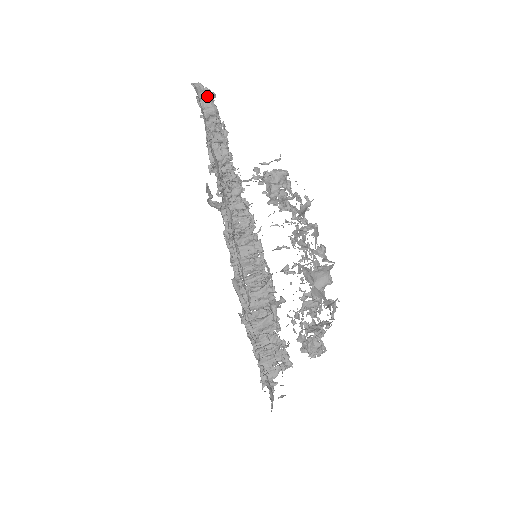
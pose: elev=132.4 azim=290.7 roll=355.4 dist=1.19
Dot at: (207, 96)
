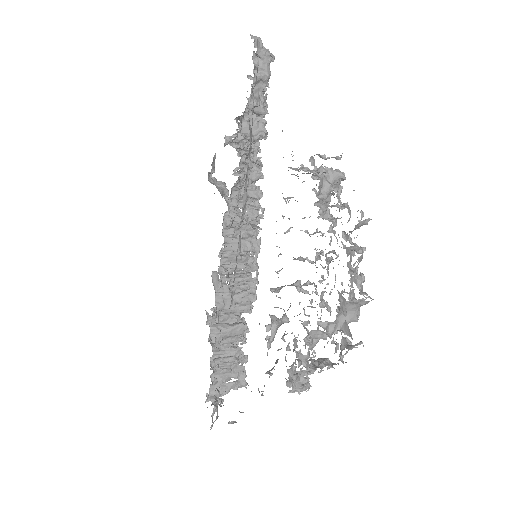
Dot at: (266, 56)
